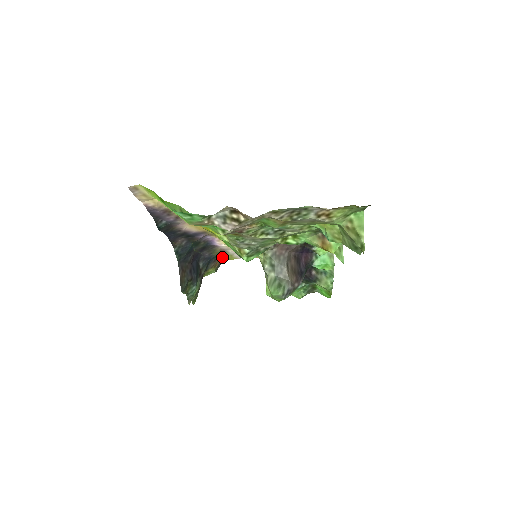
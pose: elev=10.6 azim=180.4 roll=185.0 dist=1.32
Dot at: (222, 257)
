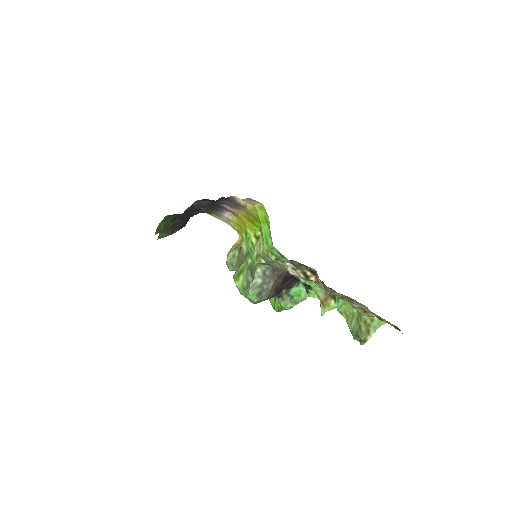
Dot at: occluded
